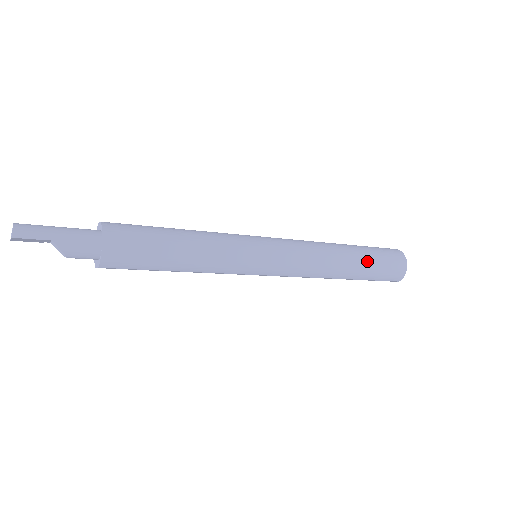
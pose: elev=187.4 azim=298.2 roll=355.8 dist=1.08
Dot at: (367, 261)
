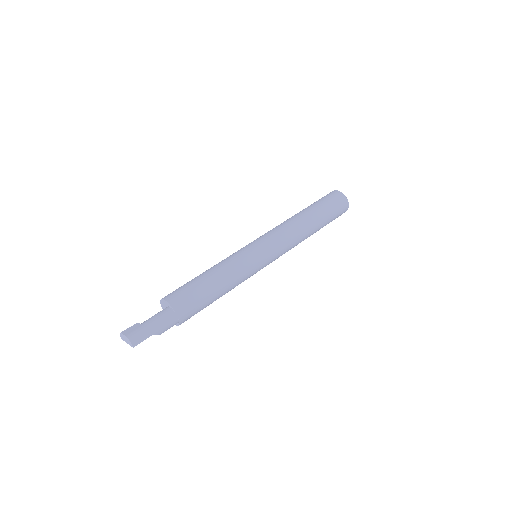
Dot at: (324, 219)
